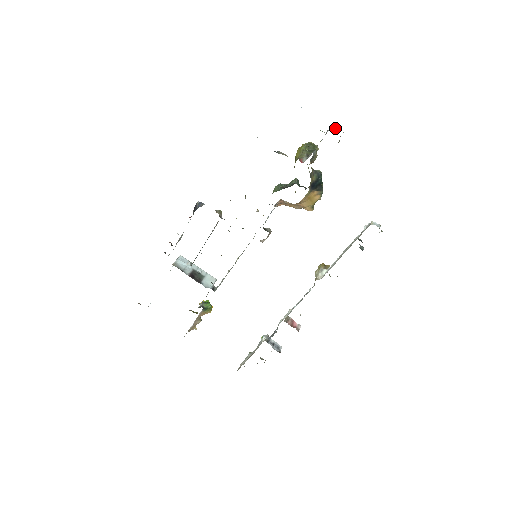
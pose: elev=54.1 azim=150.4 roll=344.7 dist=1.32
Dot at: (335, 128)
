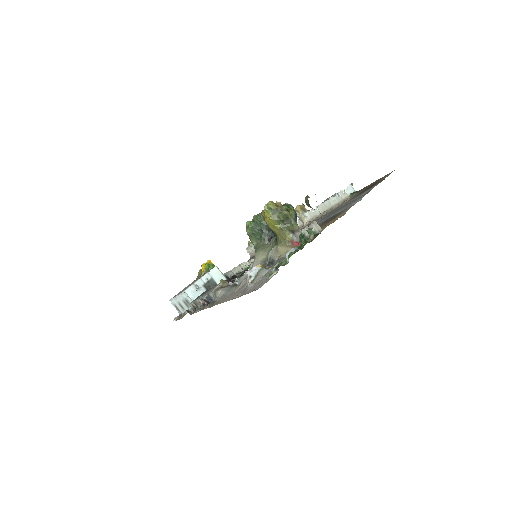
Dot at: occluded
